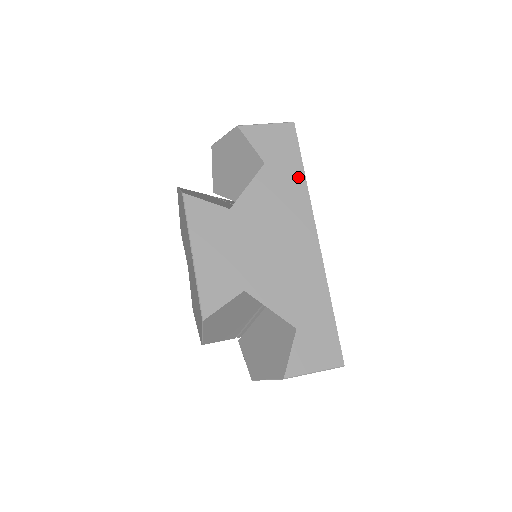
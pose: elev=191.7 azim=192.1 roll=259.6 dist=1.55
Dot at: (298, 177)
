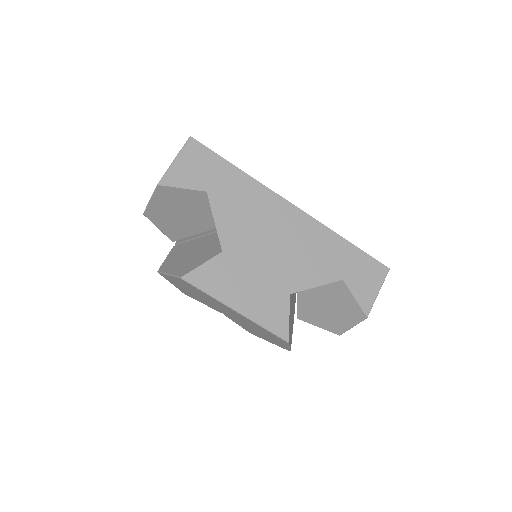
Dot at: (238, 176)
